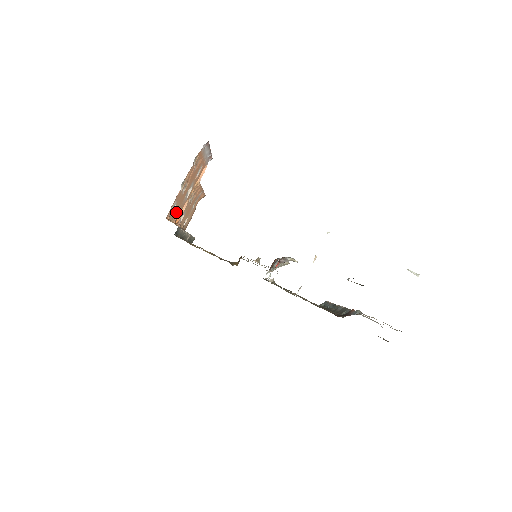
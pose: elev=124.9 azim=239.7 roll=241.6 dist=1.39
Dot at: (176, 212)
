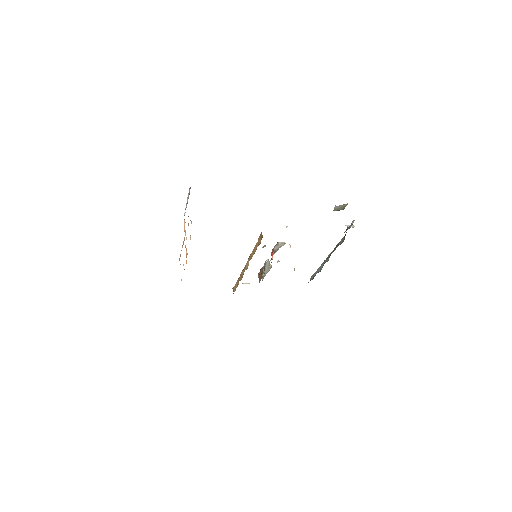
Dot at: occluded
